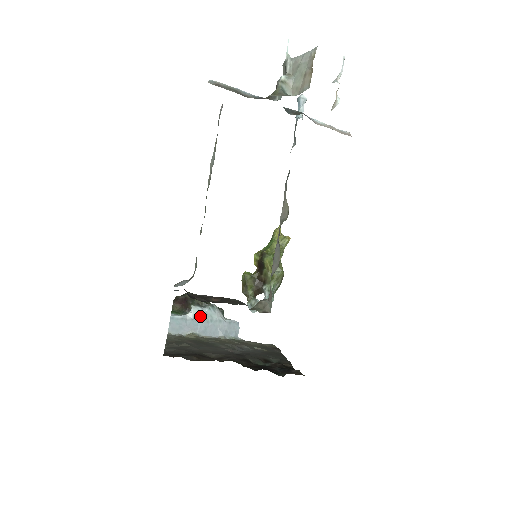
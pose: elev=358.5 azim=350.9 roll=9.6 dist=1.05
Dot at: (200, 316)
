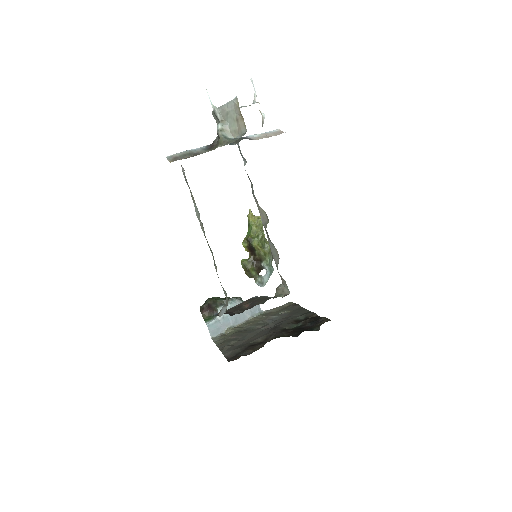
Dot at: occluded
